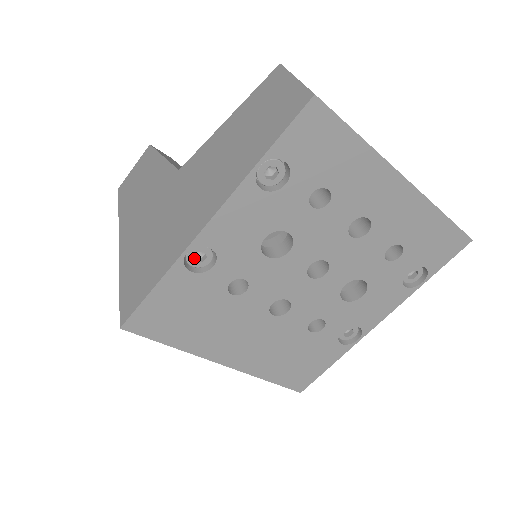
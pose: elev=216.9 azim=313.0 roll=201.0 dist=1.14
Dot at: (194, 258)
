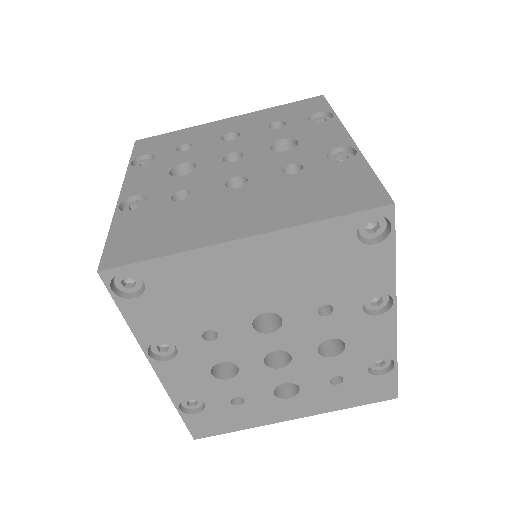
Dot at: occluded
